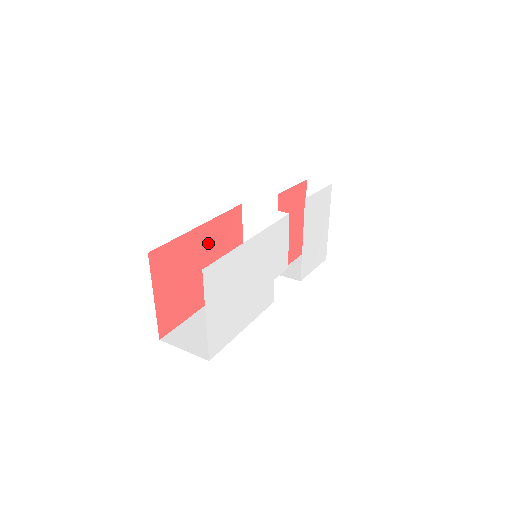
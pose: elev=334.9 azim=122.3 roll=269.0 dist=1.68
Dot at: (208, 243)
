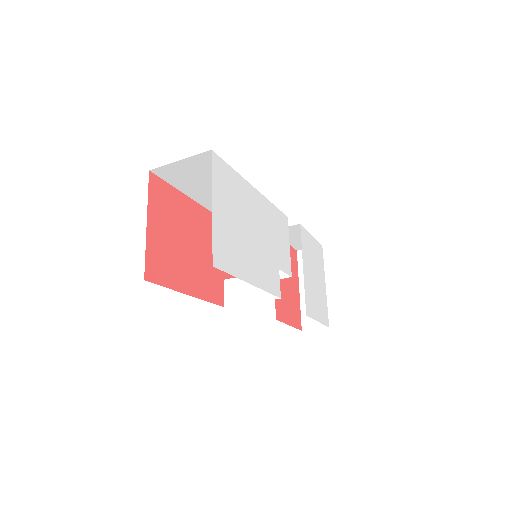
Dot at: (205, 230)
